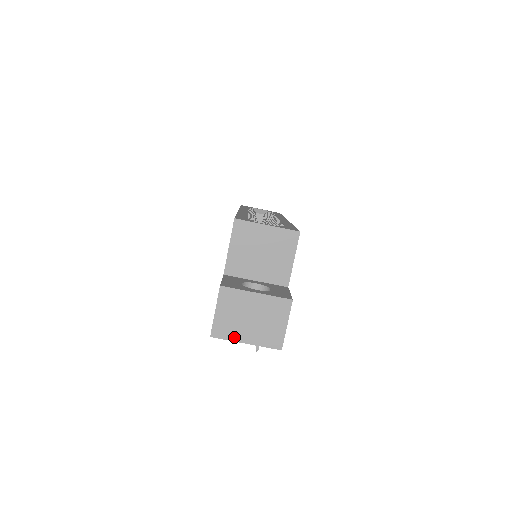
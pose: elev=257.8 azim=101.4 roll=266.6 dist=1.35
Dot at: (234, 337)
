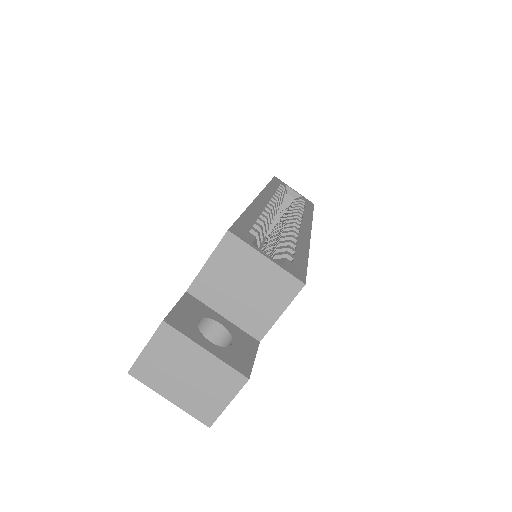
Dot at: (157, 387)
